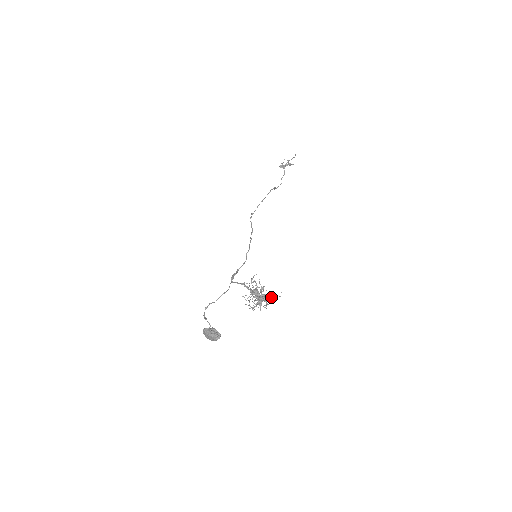
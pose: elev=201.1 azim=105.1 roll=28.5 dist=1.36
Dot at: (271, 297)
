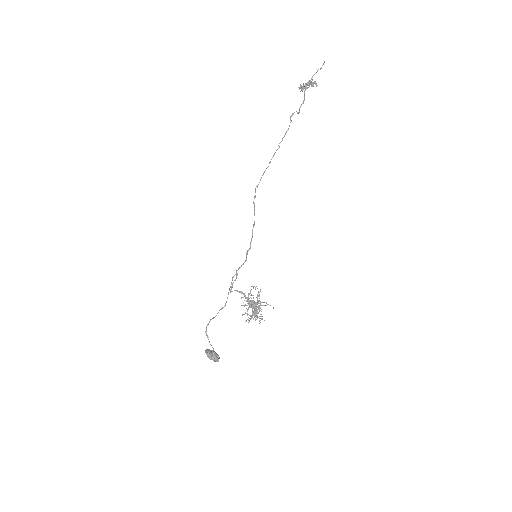
Dot at: (264, 320)
